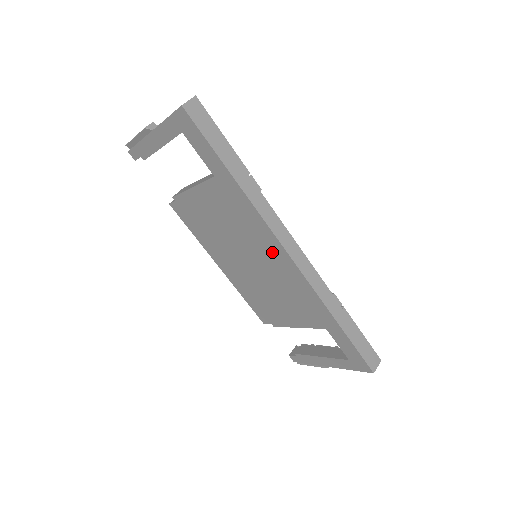
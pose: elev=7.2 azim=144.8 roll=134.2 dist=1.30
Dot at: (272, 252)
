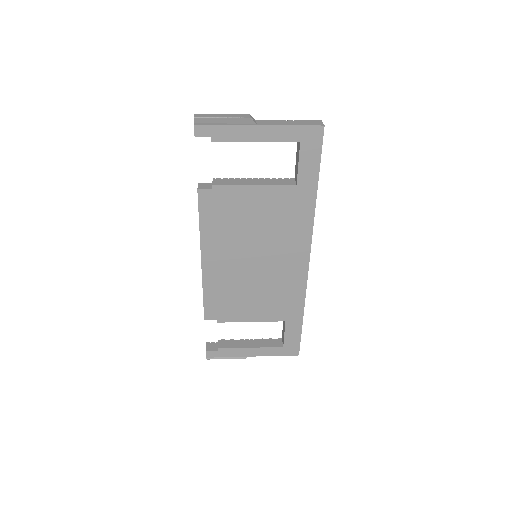
Dot at: (294, 255)
